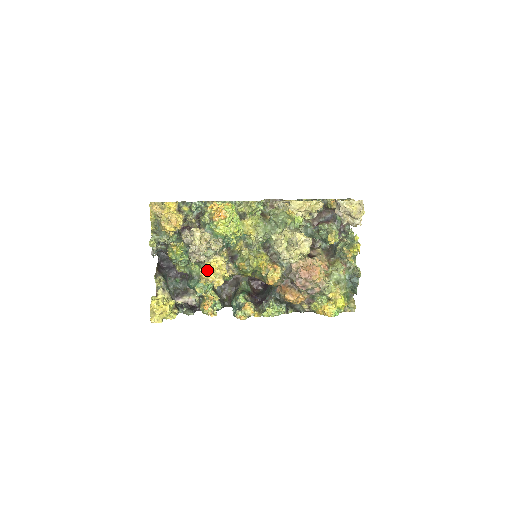
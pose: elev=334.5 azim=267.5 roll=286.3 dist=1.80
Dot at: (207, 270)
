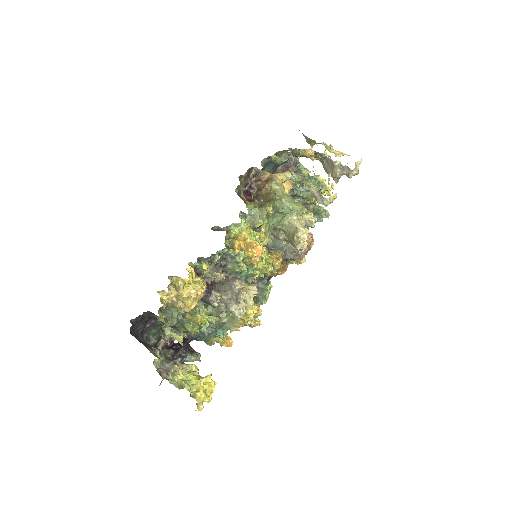
Dot at: (246, 318)
